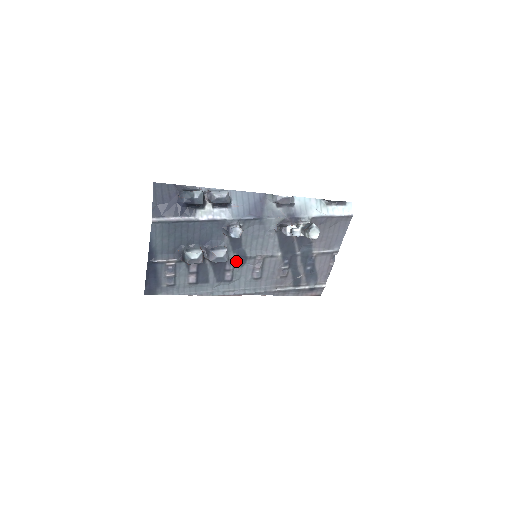
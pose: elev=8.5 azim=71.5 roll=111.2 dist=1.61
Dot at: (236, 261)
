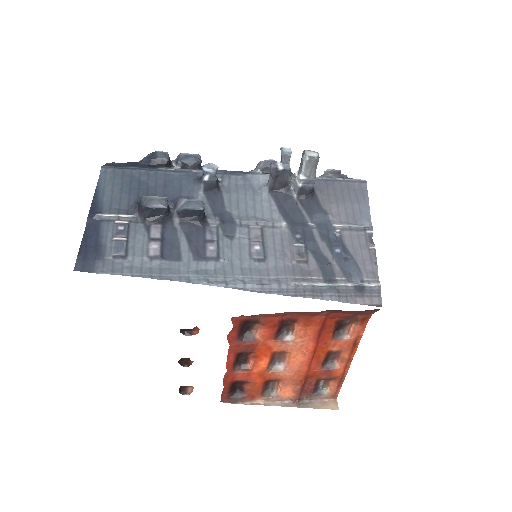
Dot at: (220, 229)
